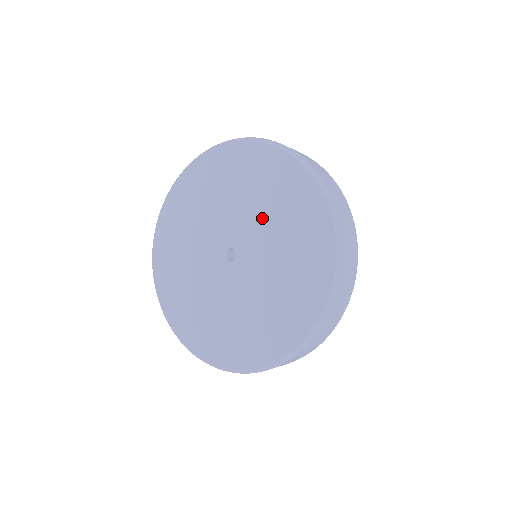
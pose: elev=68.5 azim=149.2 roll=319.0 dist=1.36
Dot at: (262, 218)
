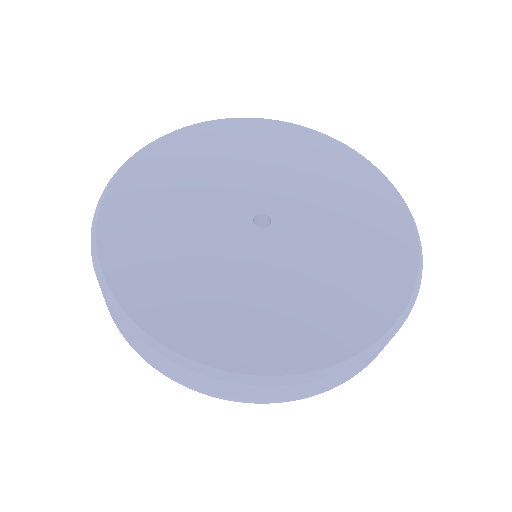
Dot at: (301, 183)
